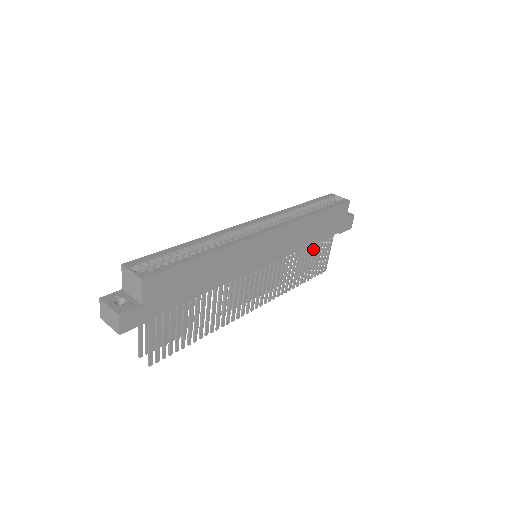
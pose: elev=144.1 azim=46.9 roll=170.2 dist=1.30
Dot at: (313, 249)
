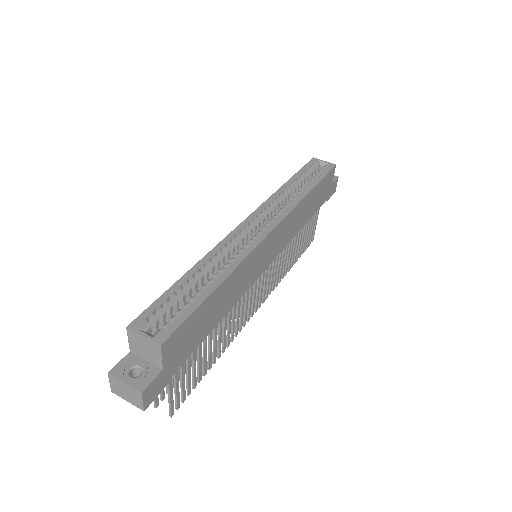
Dot at: (304, 226)
